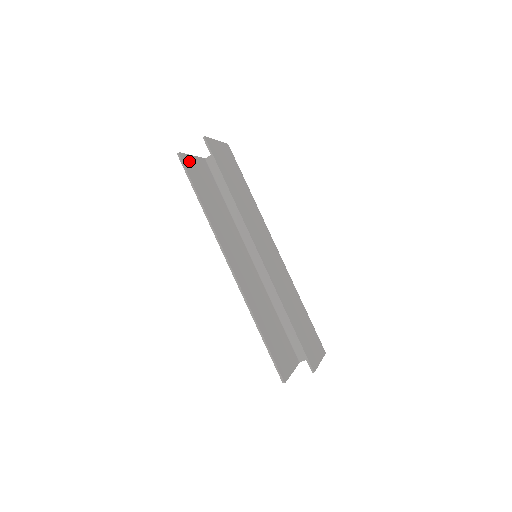
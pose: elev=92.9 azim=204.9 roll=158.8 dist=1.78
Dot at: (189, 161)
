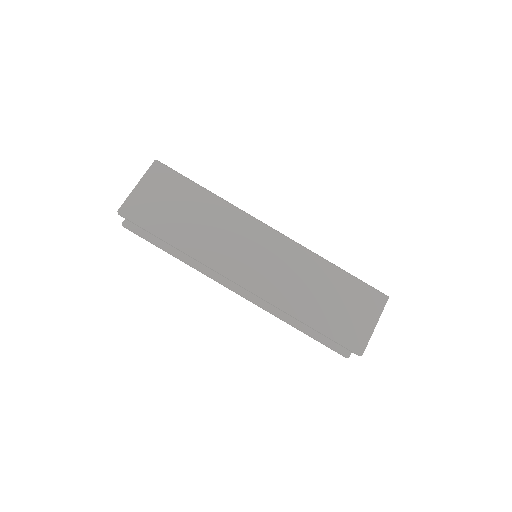
Dot at: occluded
